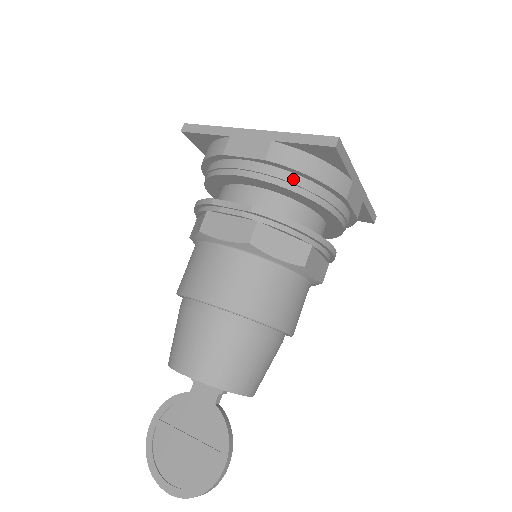
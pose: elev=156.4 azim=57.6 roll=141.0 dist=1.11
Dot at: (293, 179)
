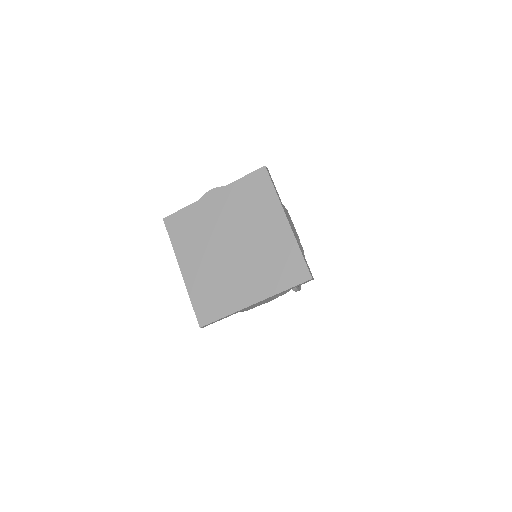
Dot at: occluded
